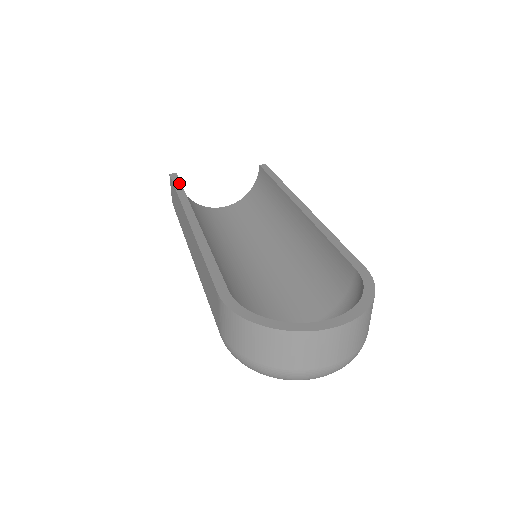
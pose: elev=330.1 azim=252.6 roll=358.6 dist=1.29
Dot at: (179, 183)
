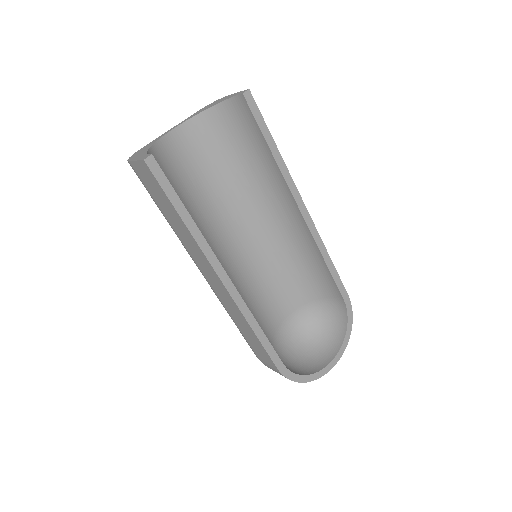
Dot at: (172, 190)
